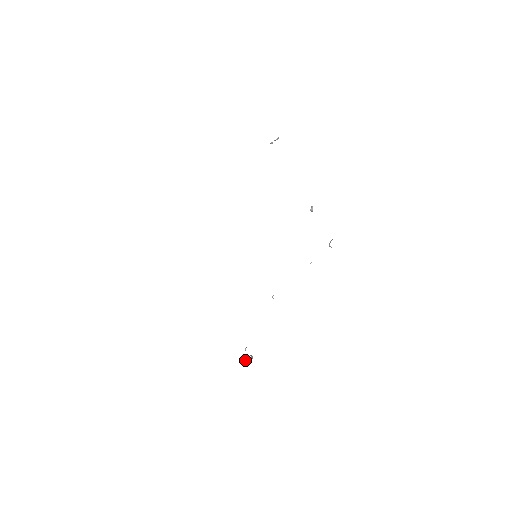
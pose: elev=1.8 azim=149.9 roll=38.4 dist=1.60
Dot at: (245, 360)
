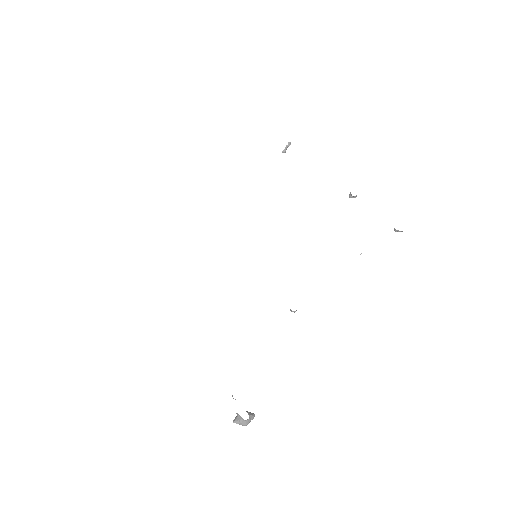
Dot at: (234, 419)
